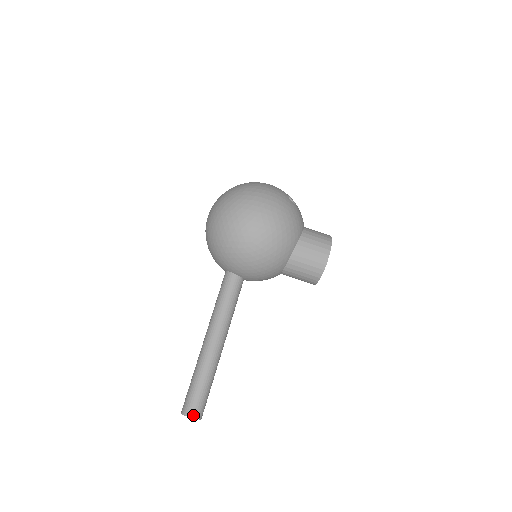
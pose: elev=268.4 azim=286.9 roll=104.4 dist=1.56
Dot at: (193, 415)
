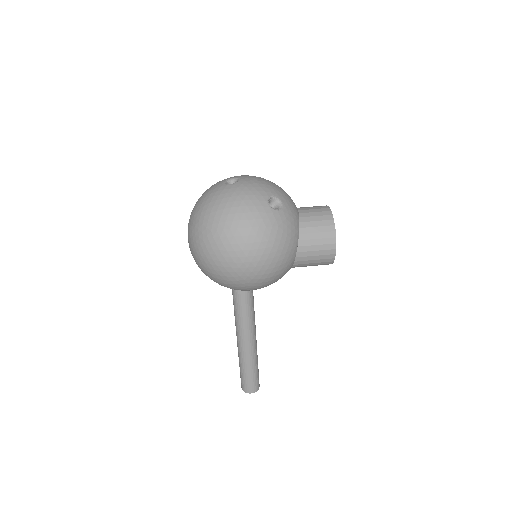
Dot at: (252, 391)
